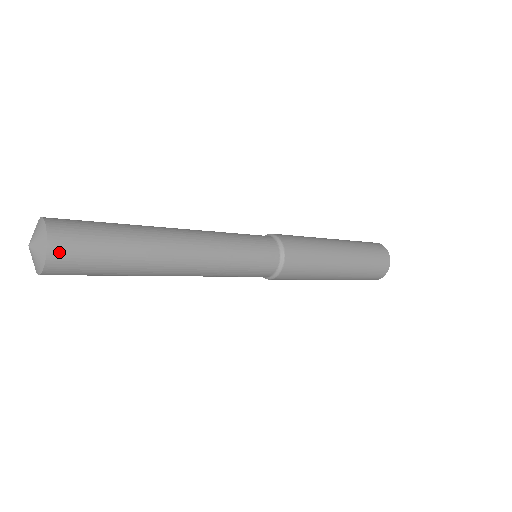
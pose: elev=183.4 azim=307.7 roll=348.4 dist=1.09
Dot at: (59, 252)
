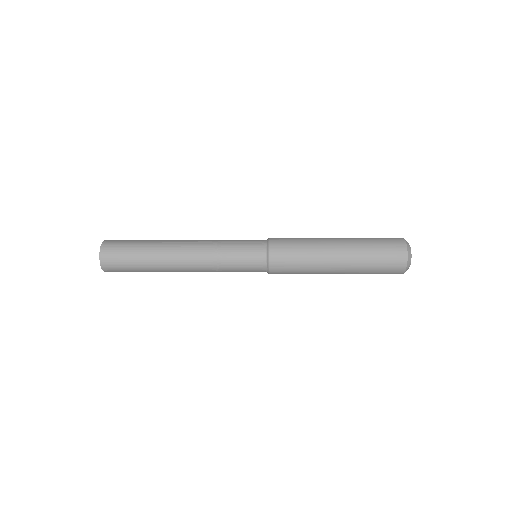
Dot at: (108, 269)
